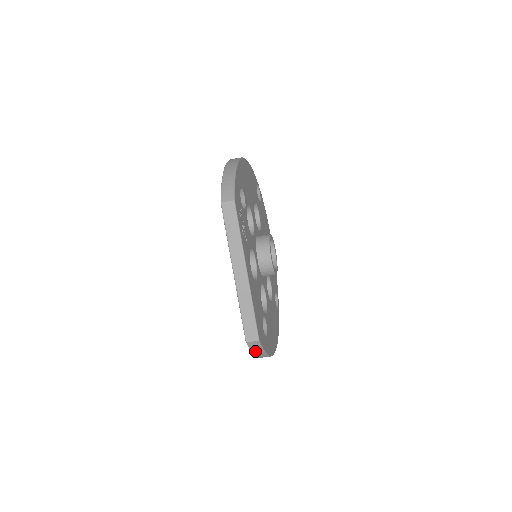
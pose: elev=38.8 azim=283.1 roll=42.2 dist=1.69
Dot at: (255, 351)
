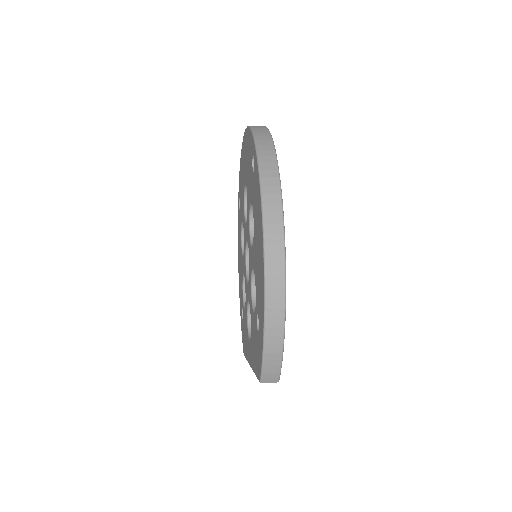
Dot at: occluded
